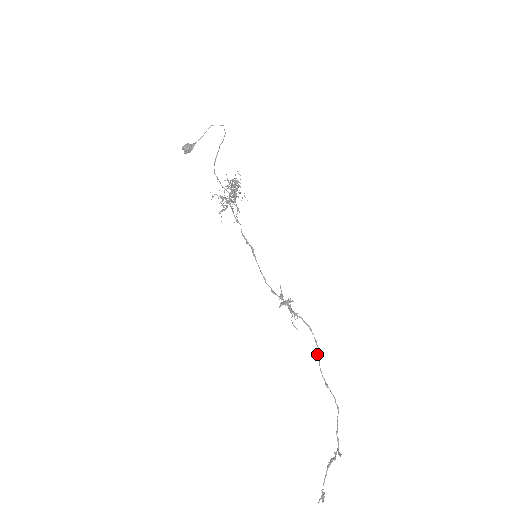
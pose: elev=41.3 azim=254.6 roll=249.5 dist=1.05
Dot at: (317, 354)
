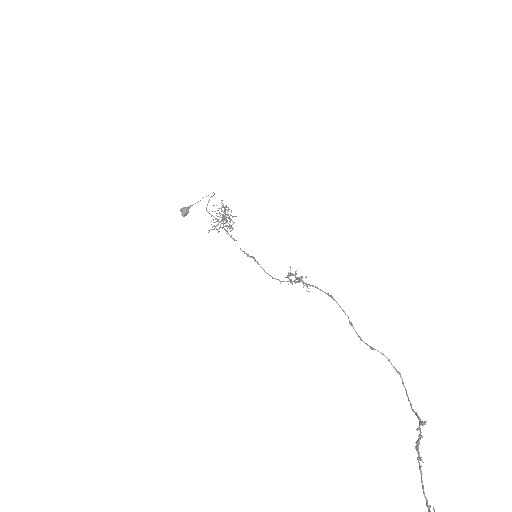
Dot at: (349, 323)
